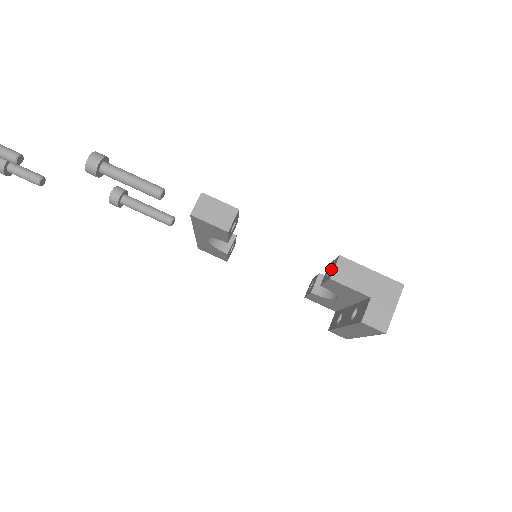
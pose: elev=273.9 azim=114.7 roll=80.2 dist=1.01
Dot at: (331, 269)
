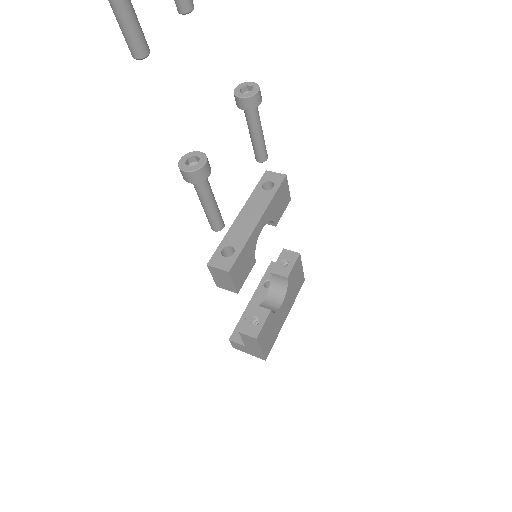
Dot at: (252, 326)
